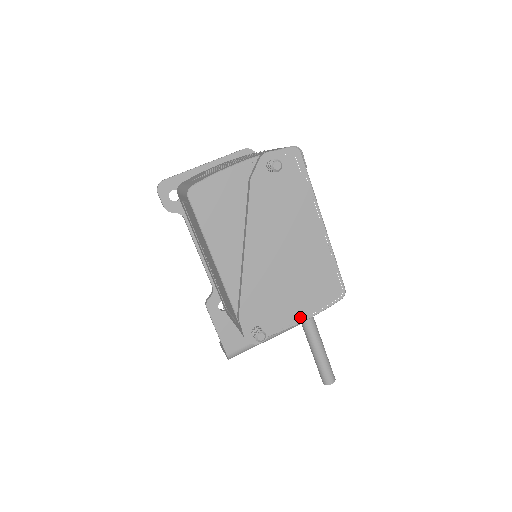
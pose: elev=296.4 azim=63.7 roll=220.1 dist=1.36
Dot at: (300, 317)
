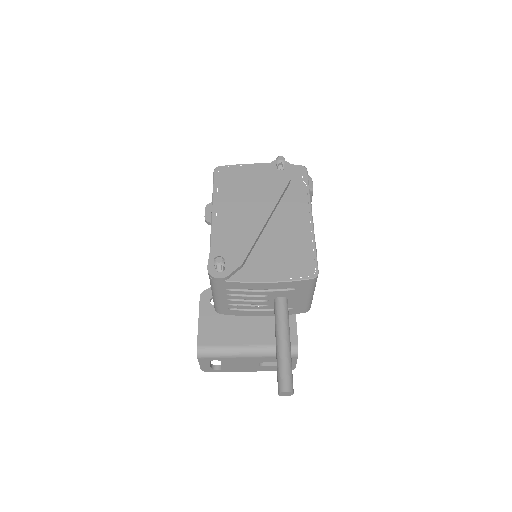
Dot at: (266, 277)
